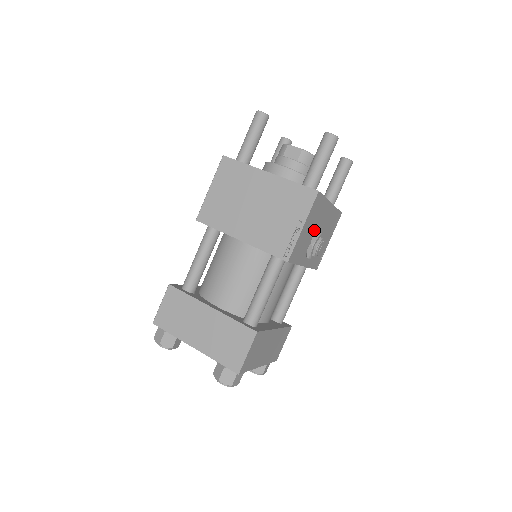
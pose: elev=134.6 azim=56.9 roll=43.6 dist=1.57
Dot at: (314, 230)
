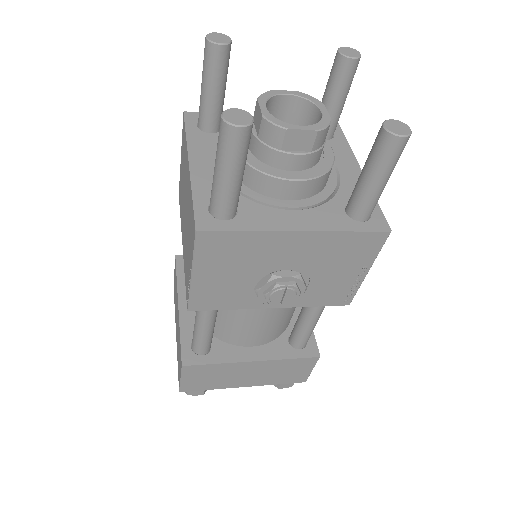
Dot at: (257, 271)
